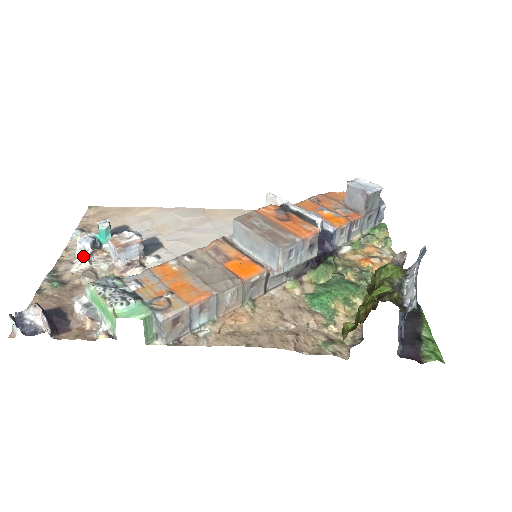
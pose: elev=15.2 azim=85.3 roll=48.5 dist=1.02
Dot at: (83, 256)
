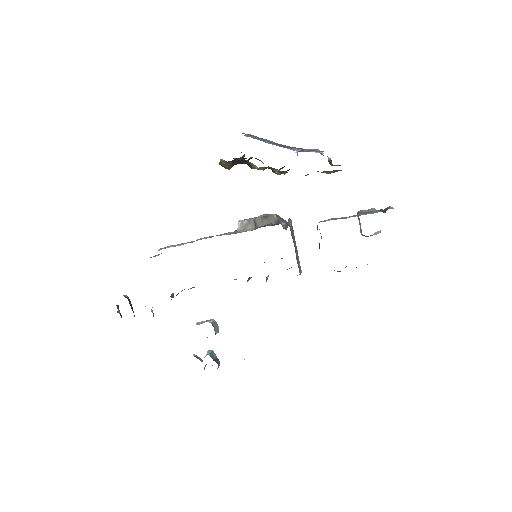
Dot at: occluded
